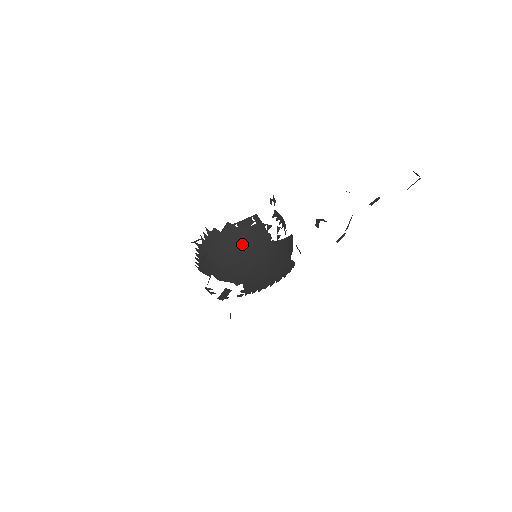
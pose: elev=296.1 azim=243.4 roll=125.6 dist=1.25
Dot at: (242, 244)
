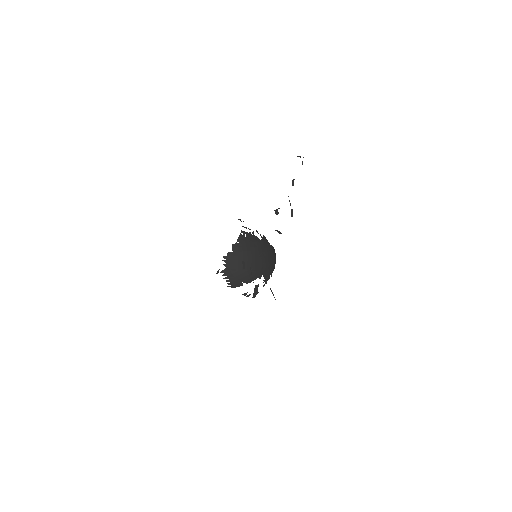
Dot at: (249, 250)
